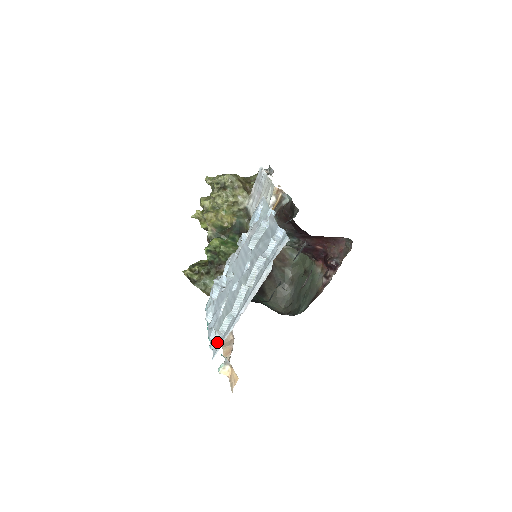
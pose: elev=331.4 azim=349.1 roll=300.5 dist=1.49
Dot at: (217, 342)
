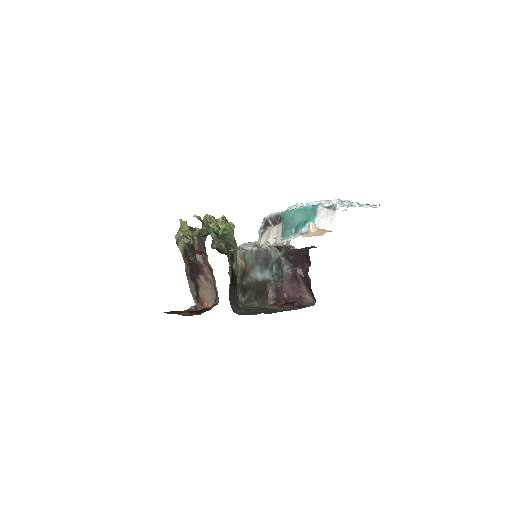
Dot at: occluded
